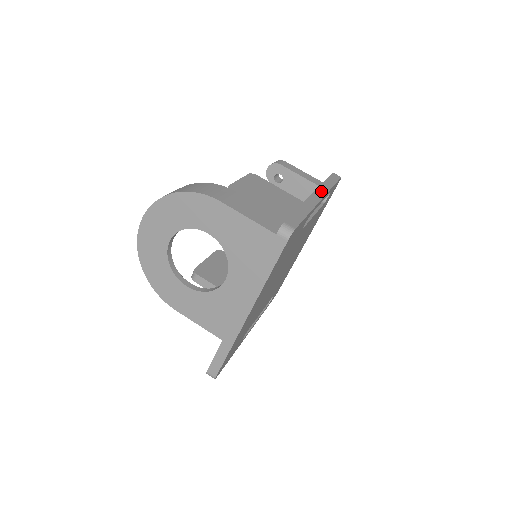
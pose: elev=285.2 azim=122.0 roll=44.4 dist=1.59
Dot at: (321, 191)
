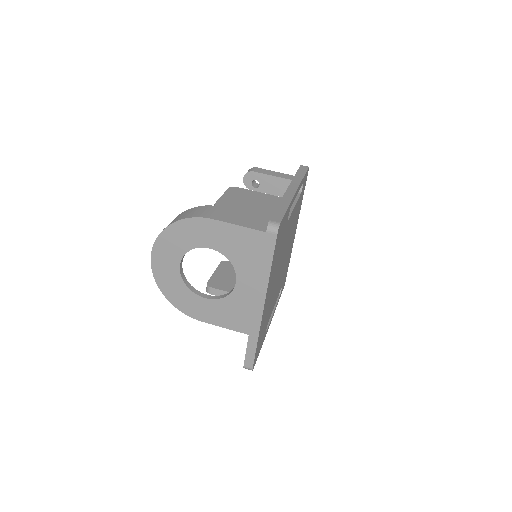
Dot at: (294, 184)
